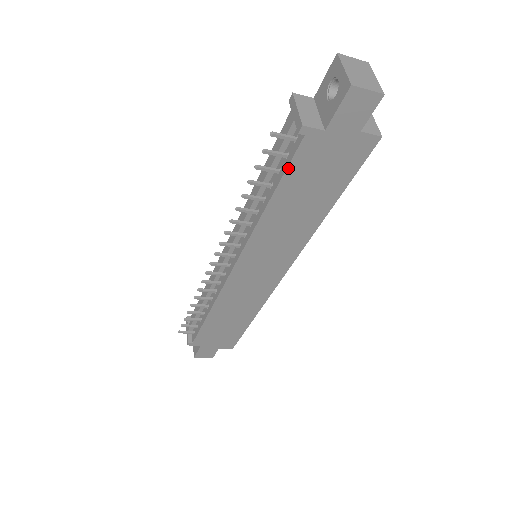
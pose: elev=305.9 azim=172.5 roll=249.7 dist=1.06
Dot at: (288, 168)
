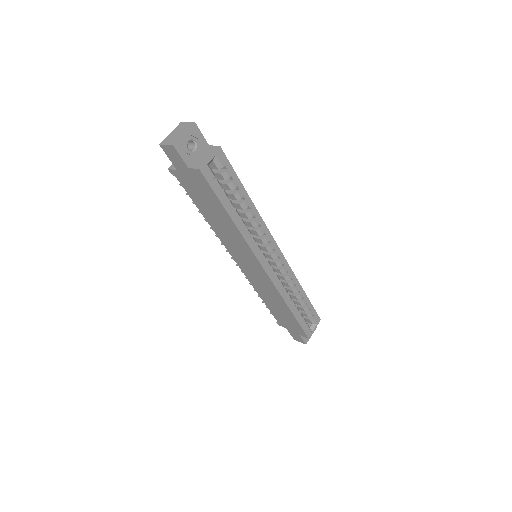
Dot at: (188, 193)
